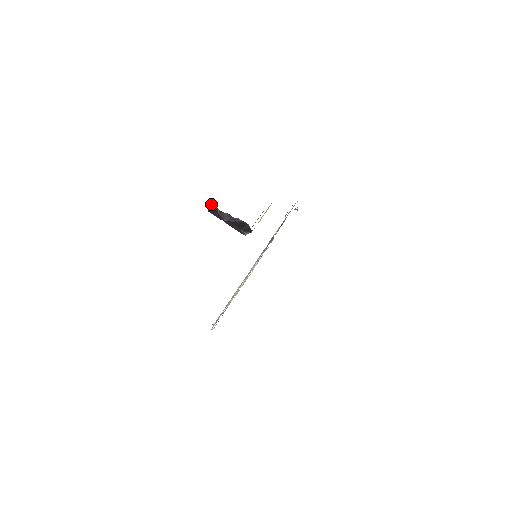
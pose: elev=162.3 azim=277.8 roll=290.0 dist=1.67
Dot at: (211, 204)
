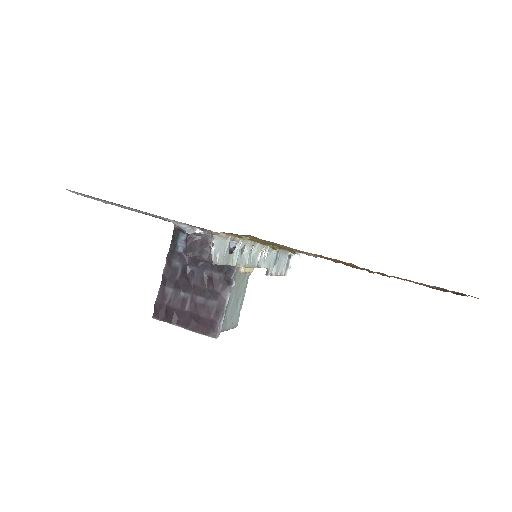
Dot at: (175, 236)
